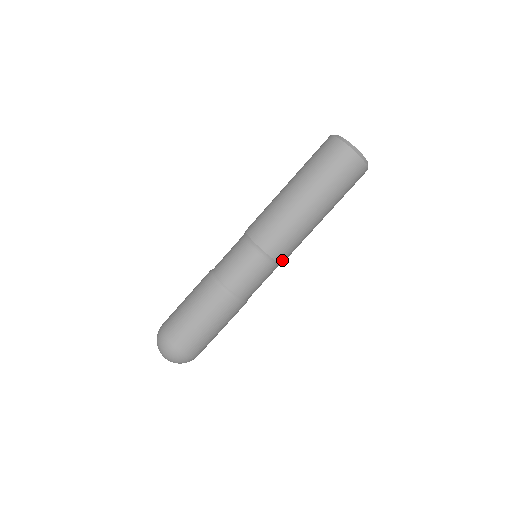
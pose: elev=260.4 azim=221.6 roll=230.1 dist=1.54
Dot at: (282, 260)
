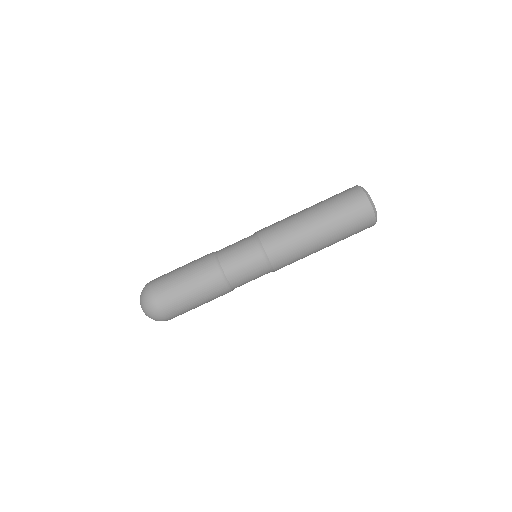
Dot at: (270, 253)
